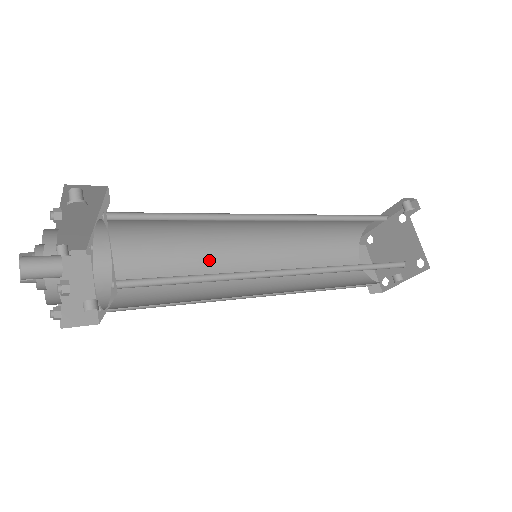
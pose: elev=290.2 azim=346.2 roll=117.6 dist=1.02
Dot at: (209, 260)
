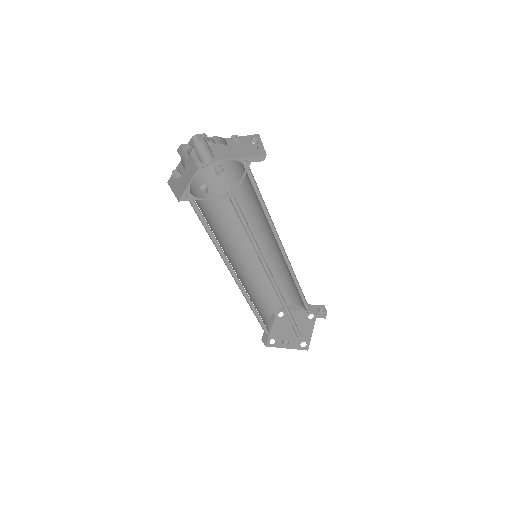
Dot at: (230, 234)
